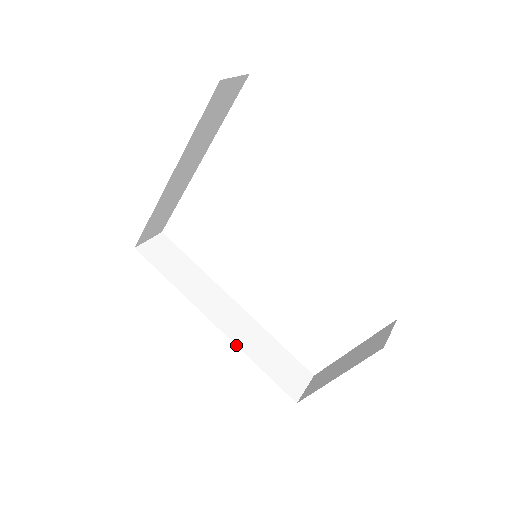
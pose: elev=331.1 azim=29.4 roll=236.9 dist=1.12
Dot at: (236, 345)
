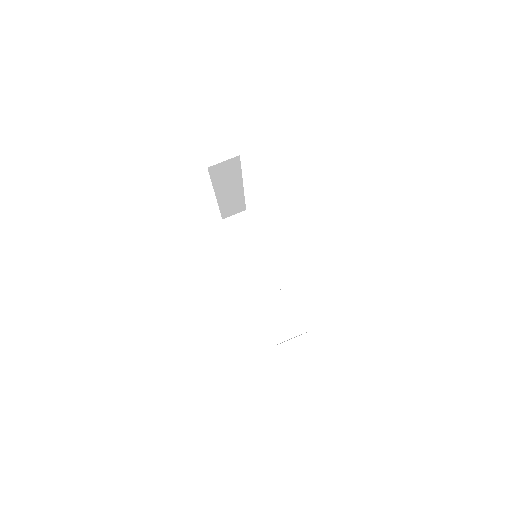
Dot at: (255, 298)
